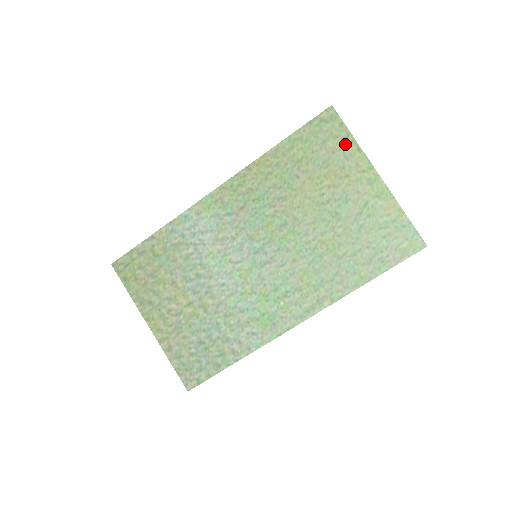
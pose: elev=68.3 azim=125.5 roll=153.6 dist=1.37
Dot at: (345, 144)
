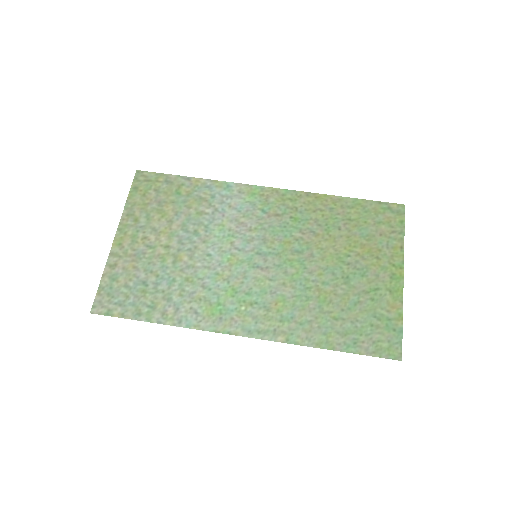
Dot at: (394, 236)
